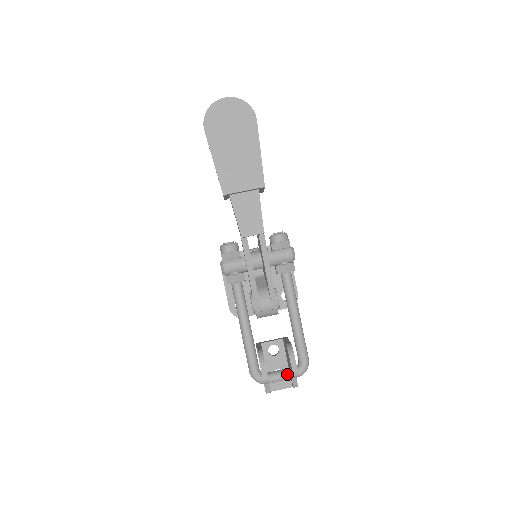
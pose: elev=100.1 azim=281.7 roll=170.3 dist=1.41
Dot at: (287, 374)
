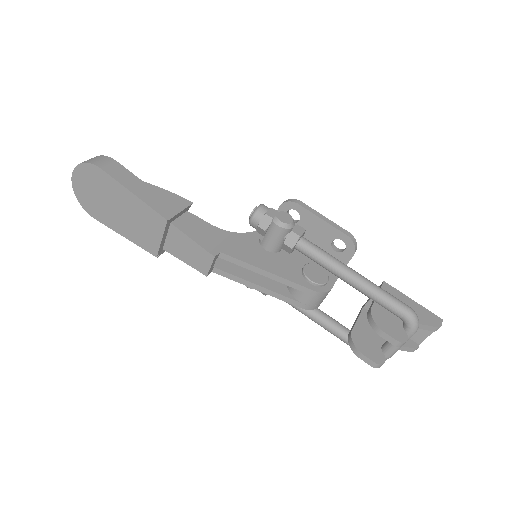
Dot at: occluded
